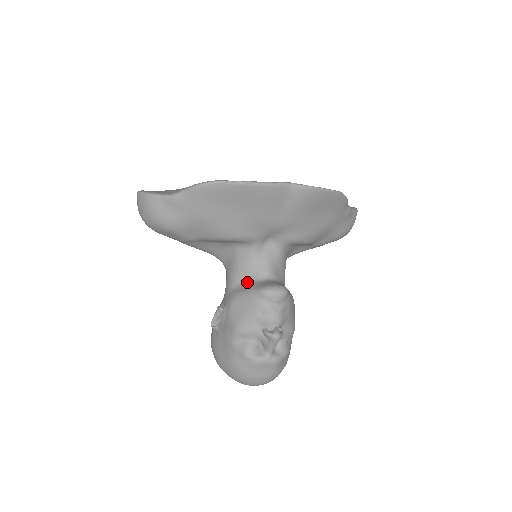
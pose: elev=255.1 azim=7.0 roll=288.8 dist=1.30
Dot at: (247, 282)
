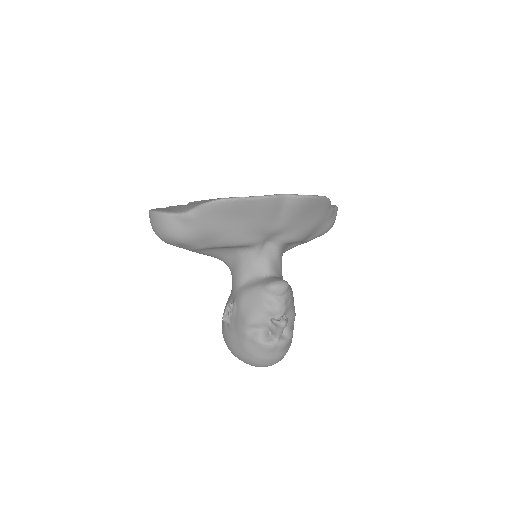
Dot at: (252, 280)
